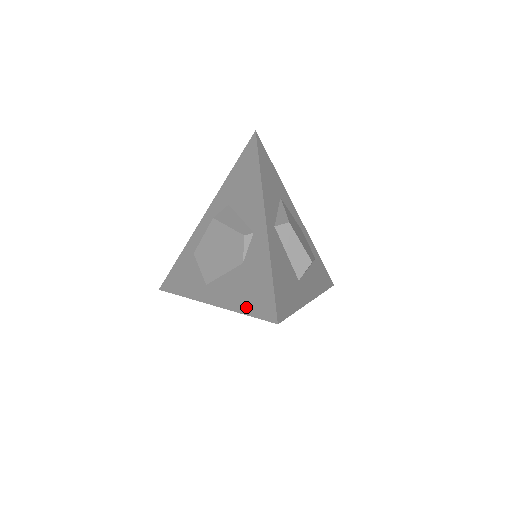
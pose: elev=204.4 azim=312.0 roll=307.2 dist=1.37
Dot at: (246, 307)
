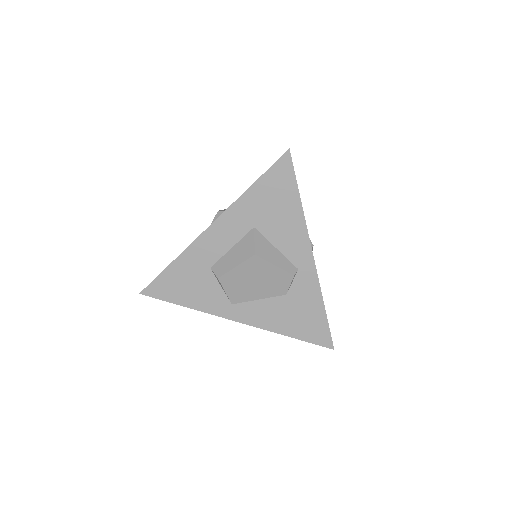
Dot at: (296, 333)
